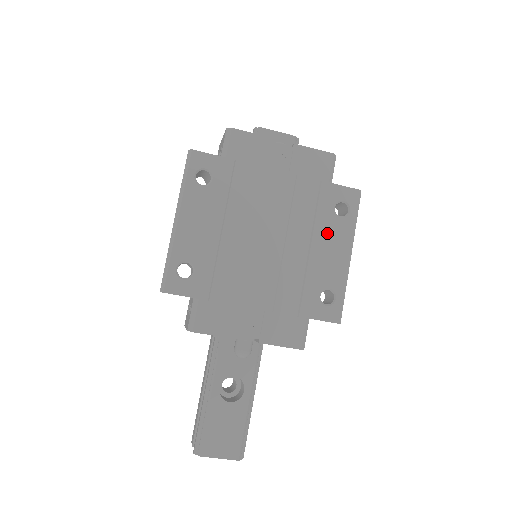
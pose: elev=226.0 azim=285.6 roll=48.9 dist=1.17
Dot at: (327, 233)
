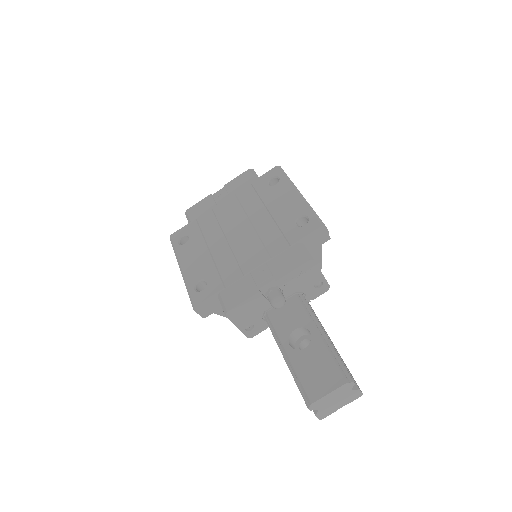
Dot at: (274, 197)
